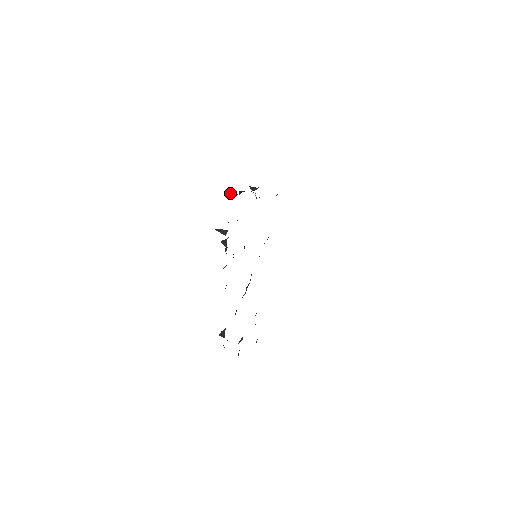
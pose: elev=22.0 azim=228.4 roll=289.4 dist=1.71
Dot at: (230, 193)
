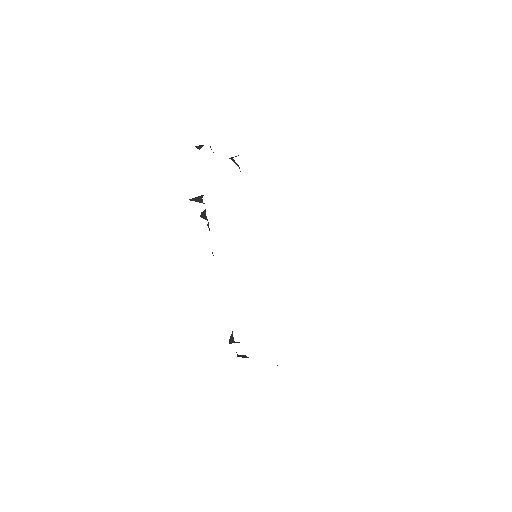
Dot at: occluded
